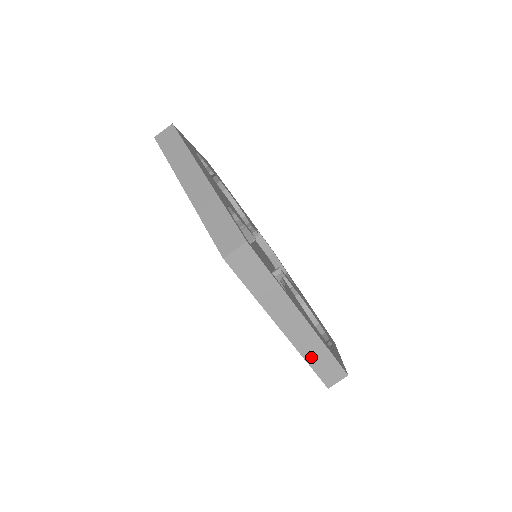
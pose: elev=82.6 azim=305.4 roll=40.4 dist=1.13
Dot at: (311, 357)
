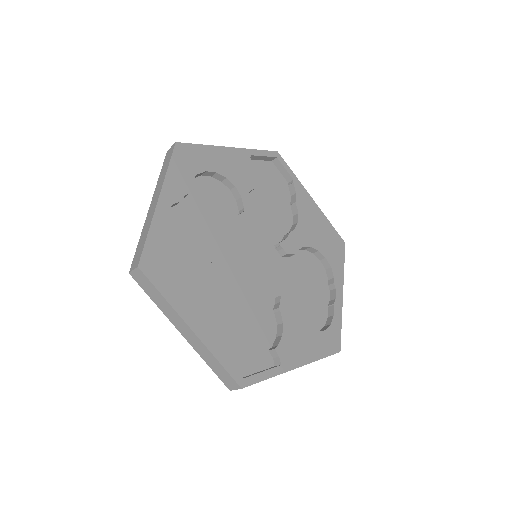
Dot at: occluded
